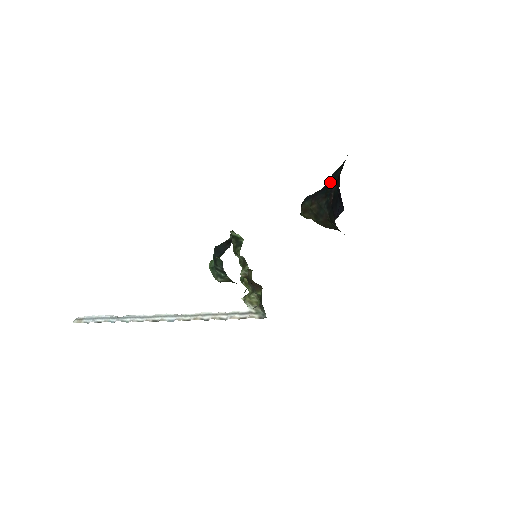
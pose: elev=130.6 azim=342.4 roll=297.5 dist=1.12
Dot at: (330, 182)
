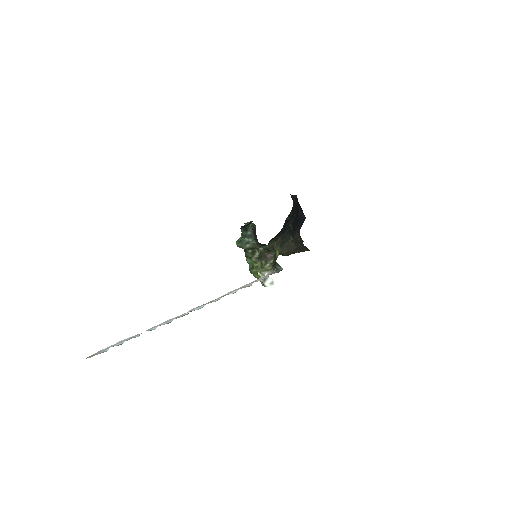
Dot at: (286, 222)
